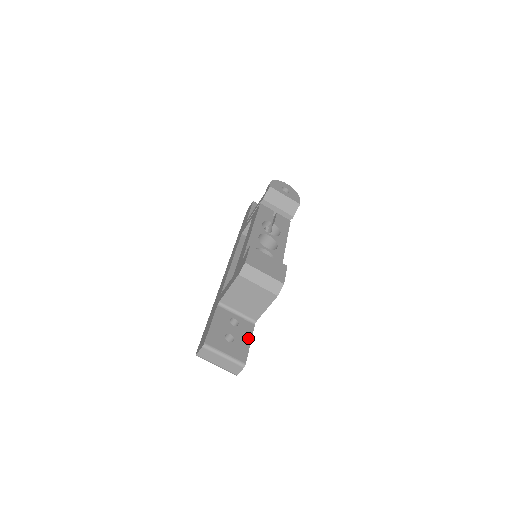
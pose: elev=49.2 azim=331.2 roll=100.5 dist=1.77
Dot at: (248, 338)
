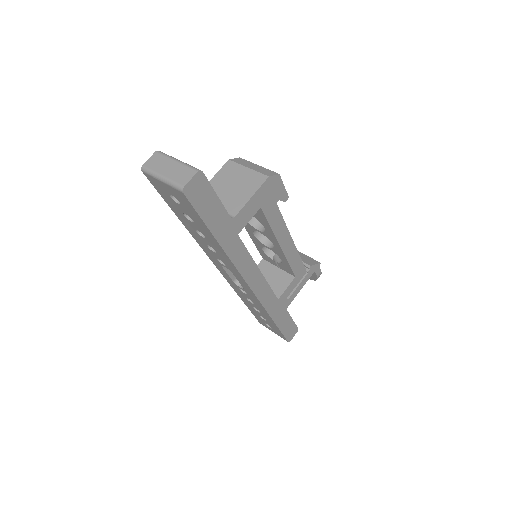
Dot at: occluded
